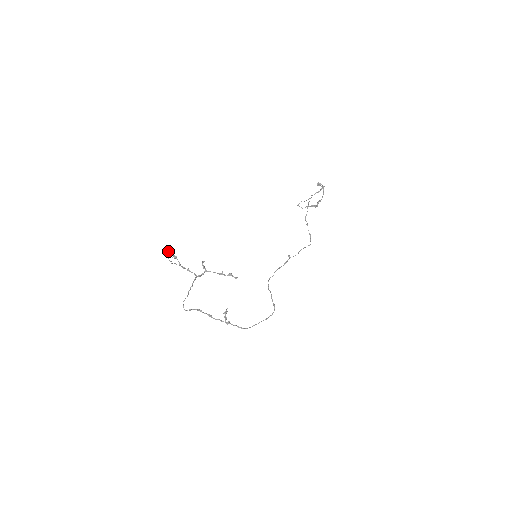
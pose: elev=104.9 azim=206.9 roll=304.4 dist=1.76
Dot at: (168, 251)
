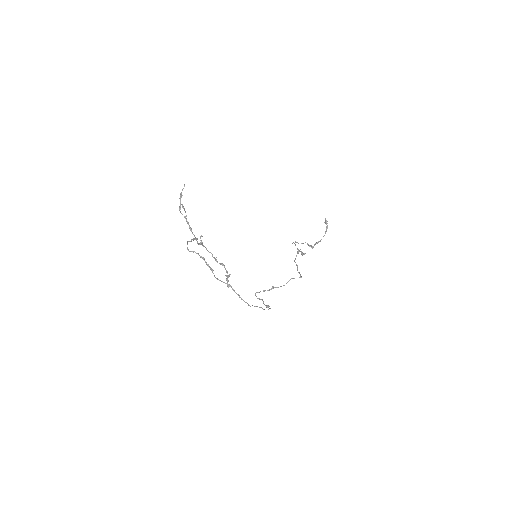
Dot at: (182, 195)
